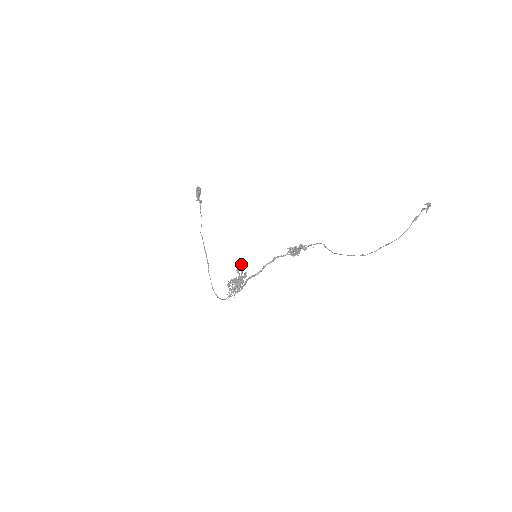
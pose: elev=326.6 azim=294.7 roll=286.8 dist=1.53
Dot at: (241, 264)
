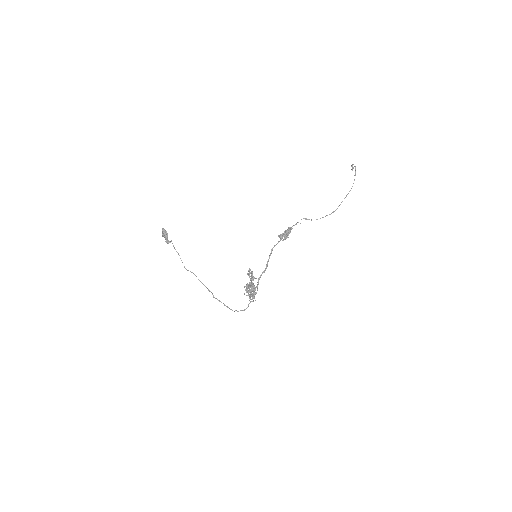
Dot at: (249, 268)
